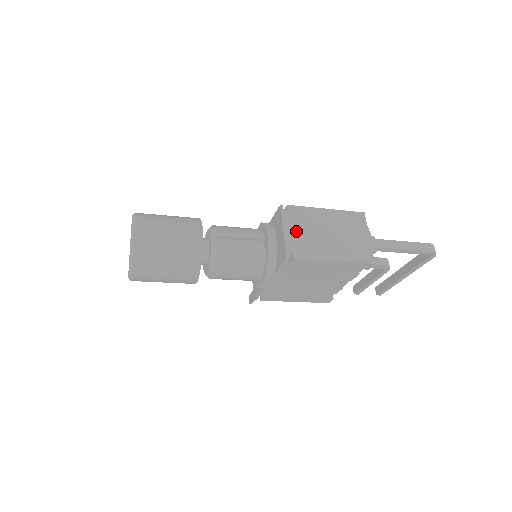
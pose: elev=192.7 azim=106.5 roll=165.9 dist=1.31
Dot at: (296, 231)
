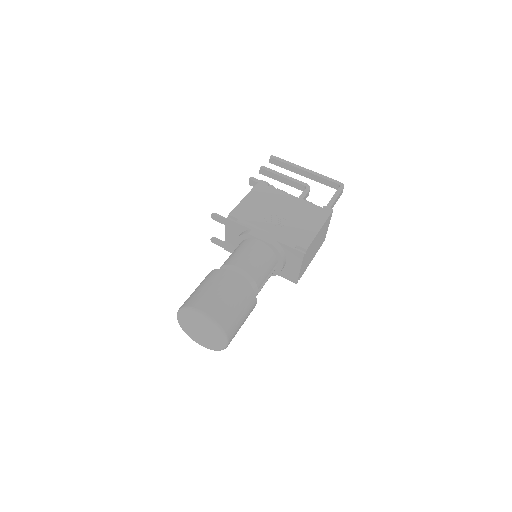
Dot at: occluded
